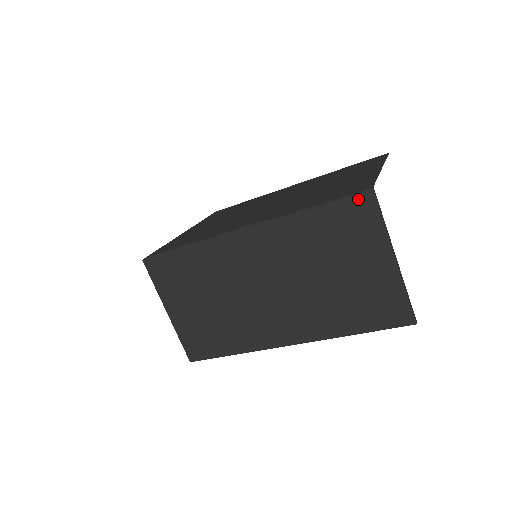
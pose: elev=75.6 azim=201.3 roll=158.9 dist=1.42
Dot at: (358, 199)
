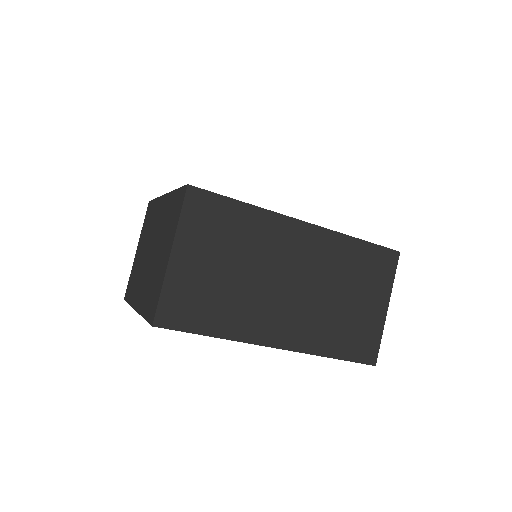
Dot at: (390, 253)
